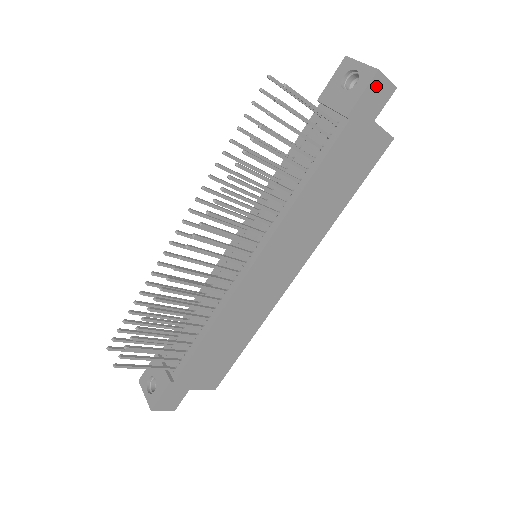
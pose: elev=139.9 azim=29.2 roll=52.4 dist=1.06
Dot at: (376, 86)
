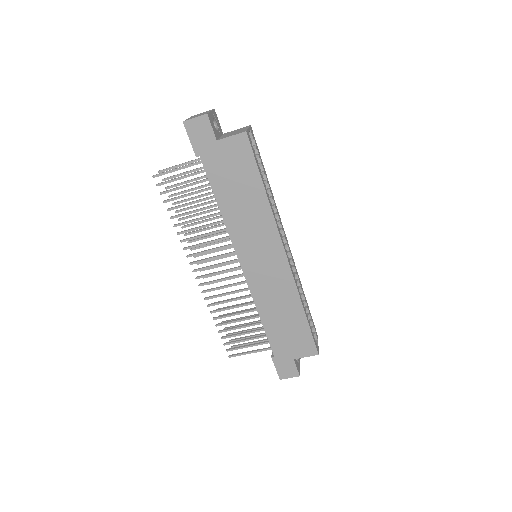
Dot at: (193, 128)
